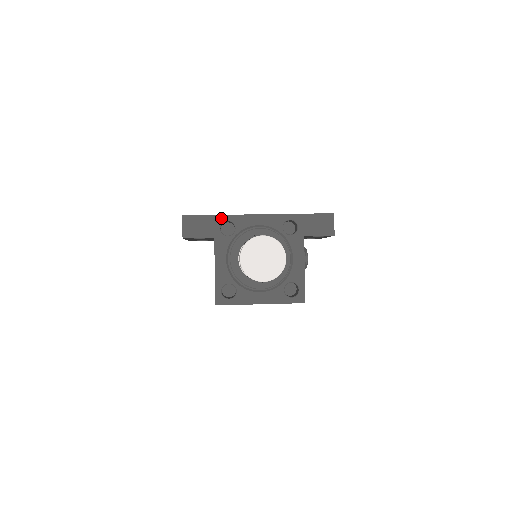
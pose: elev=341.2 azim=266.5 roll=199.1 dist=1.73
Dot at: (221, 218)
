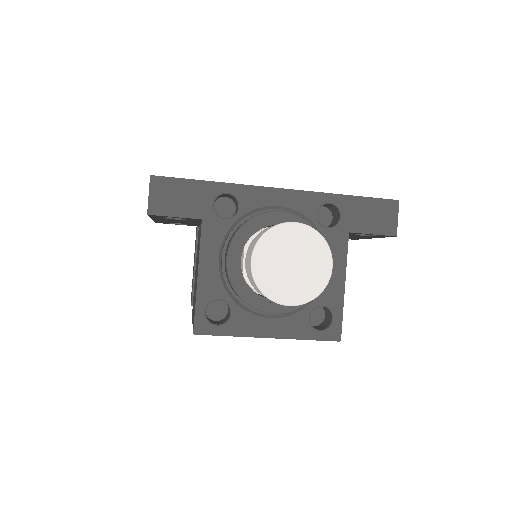
Dot at: (217, 187)
